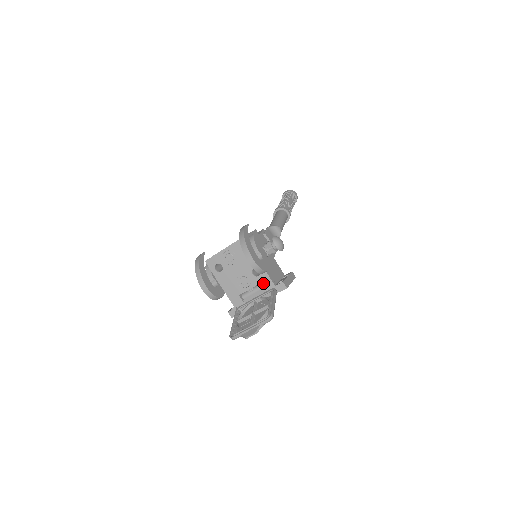
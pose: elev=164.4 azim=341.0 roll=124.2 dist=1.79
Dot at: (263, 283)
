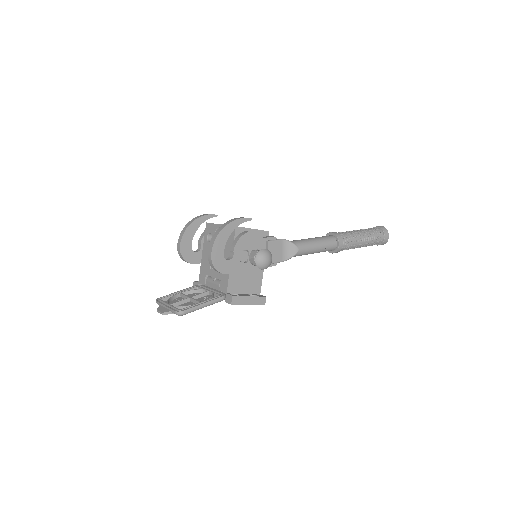
Dot at: (222, 282)
